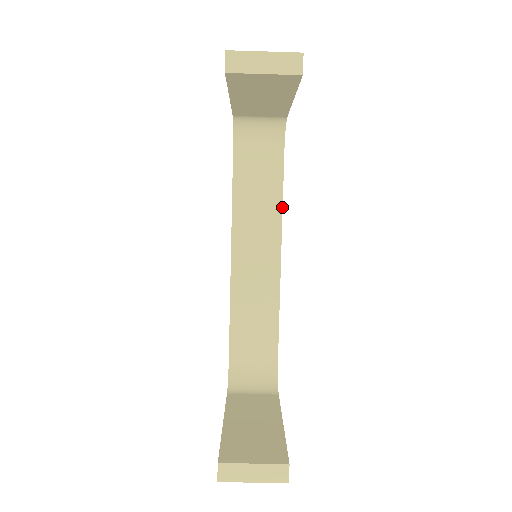
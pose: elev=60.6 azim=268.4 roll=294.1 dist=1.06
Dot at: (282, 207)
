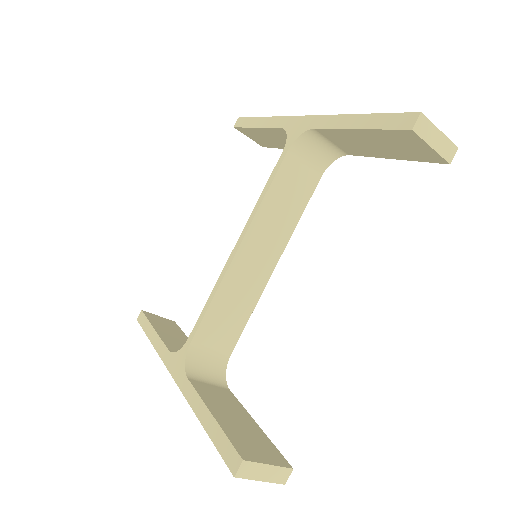
Dot at: (297, 223)
